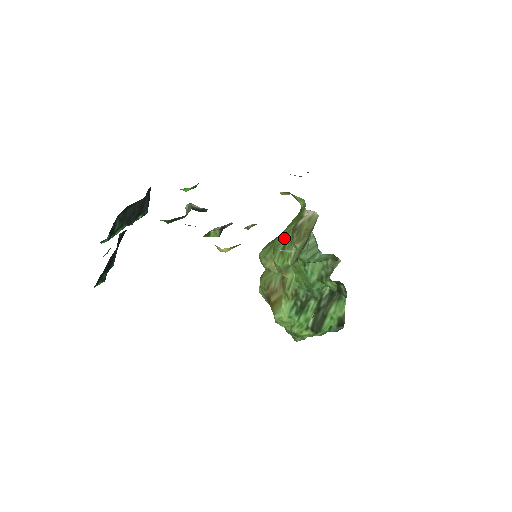
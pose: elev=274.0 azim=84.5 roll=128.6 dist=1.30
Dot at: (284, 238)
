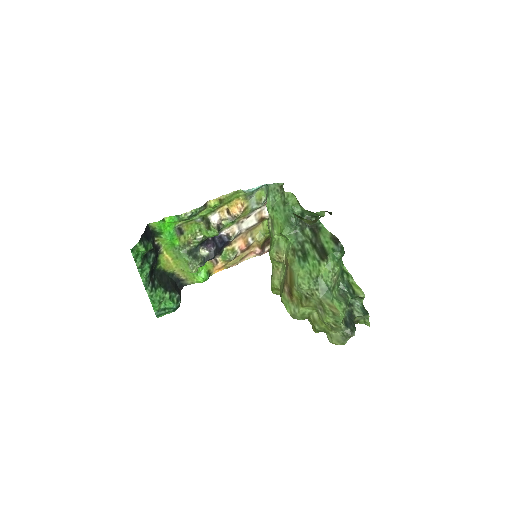
Dot at: occluded
